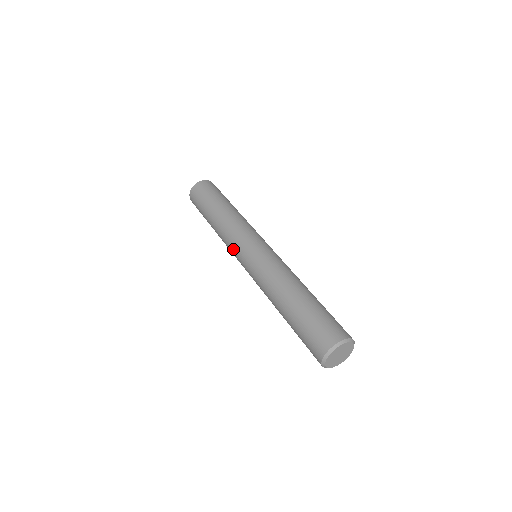
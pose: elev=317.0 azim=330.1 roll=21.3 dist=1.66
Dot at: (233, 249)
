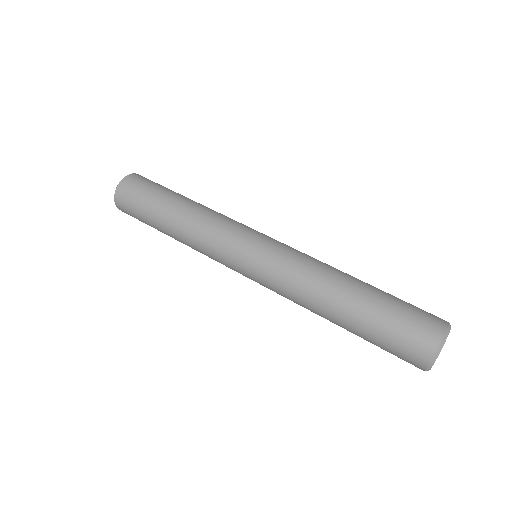
Dot at: occluded
